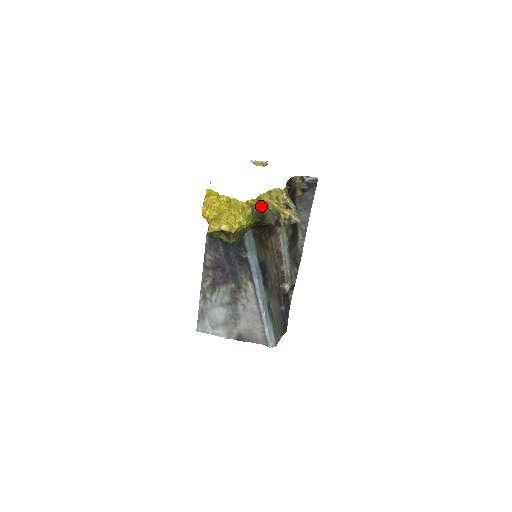
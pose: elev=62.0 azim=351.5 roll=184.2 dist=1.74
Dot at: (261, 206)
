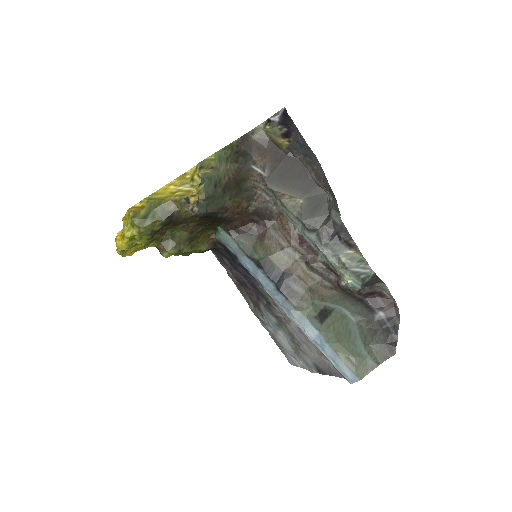
Dot at: (158, 202)
